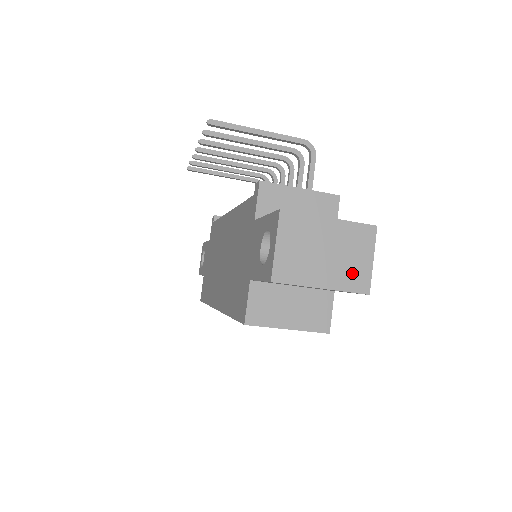
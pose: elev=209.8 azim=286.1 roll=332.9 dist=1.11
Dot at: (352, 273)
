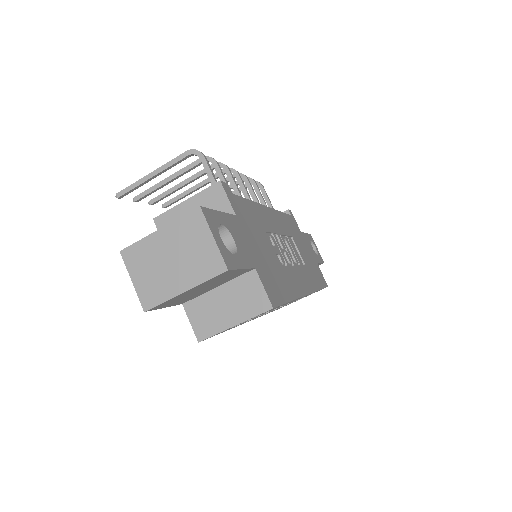
Dot at: (202, 262)
